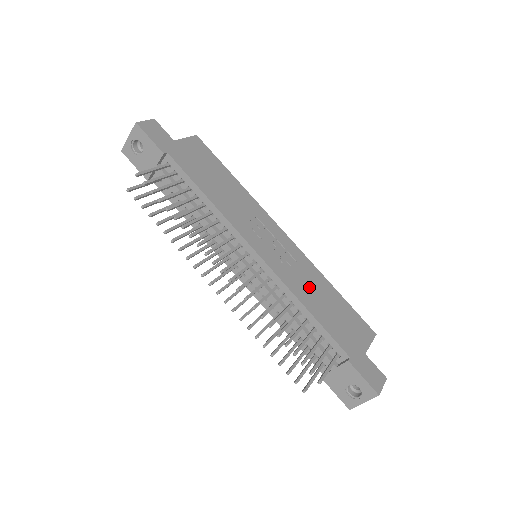
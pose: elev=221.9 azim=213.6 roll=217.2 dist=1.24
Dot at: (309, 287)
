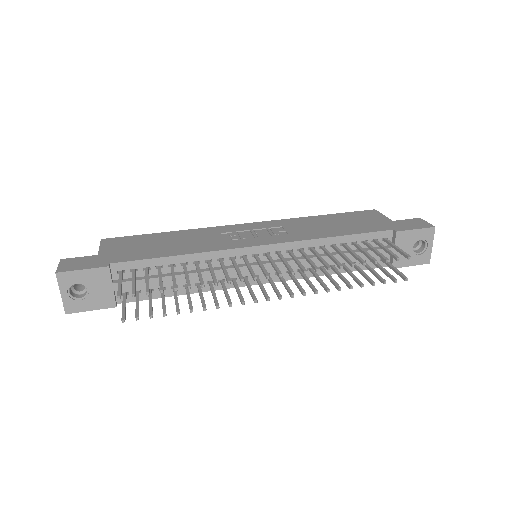
Dot at: (312, 228)
